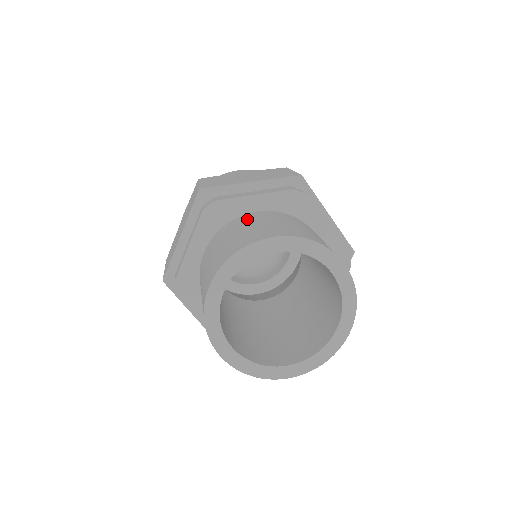
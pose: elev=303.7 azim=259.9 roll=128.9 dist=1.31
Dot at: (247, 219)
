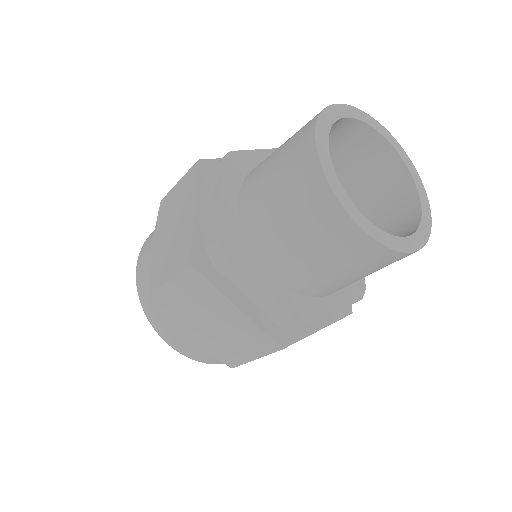
Dot at: occluded
